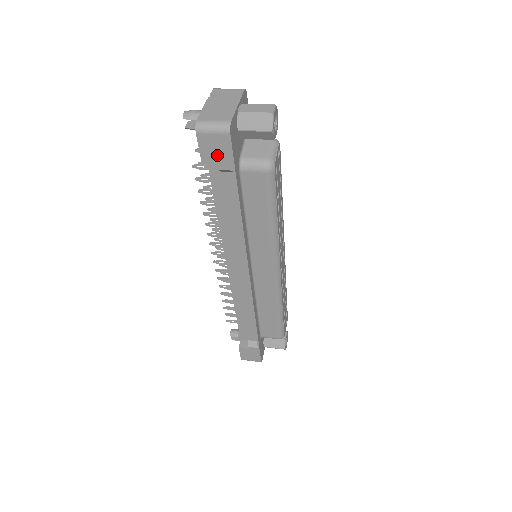
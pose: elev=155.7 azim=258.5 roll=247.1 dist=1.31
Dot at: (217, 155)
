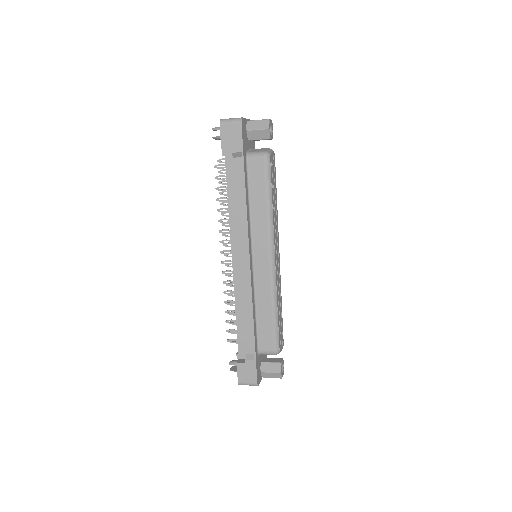
Dot at: (232, 141)
